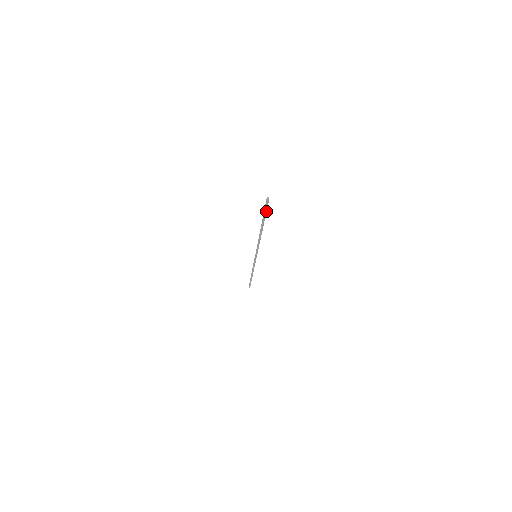
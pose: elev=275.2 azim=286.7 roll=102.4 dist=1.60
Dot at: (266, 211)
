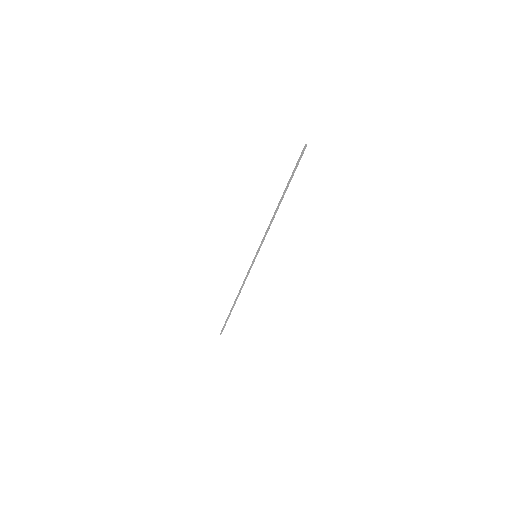
Dot at: (297, 165)
